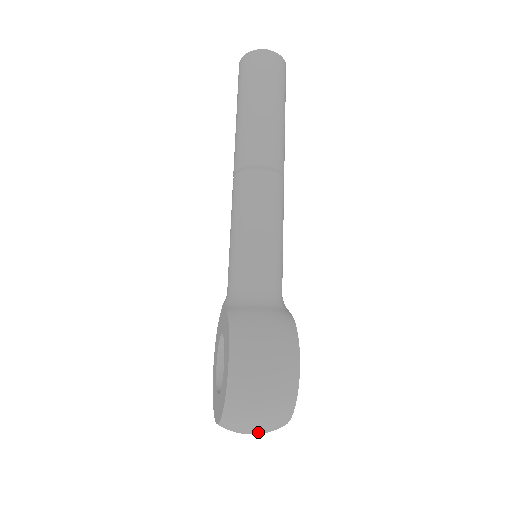
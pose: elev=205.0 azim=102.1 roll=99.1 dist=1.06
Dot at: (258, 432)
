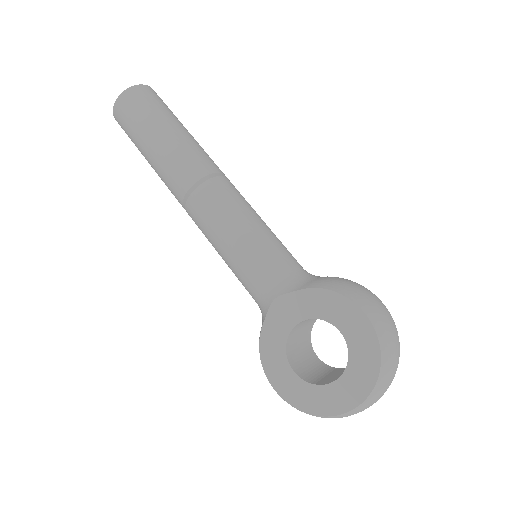
Dot at: occluded
